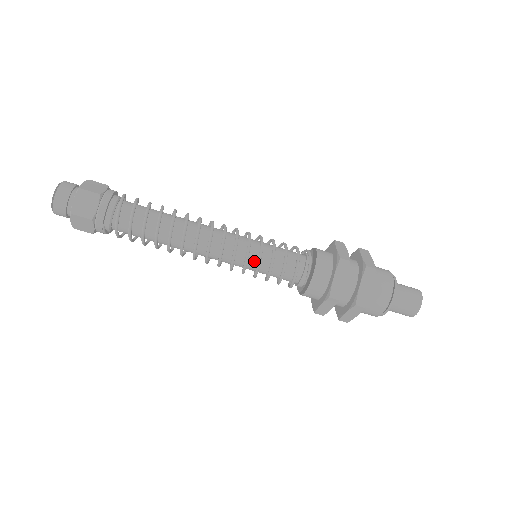
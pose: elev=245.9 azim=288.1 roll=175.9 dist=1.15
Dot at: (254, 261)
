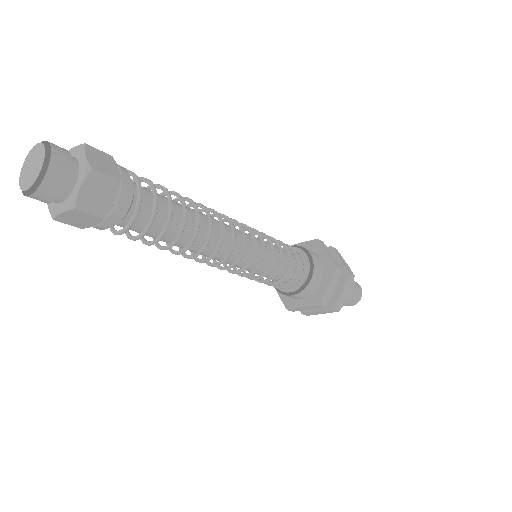
Dot at: (249, 271)
